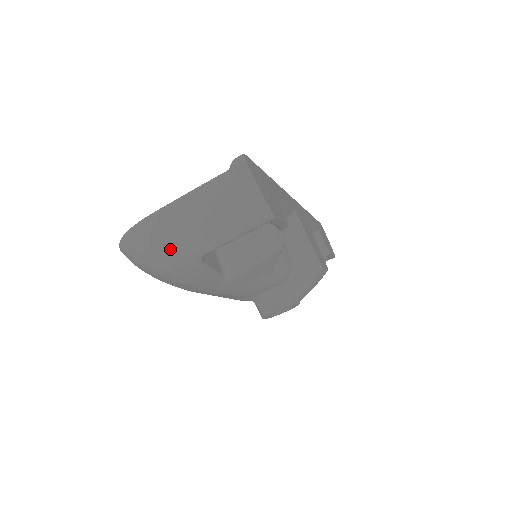
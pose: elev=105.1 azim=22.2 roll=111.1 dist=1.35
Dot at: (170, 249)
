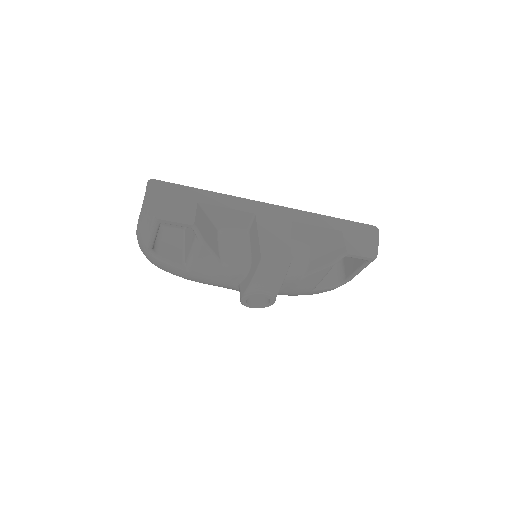
Dot at: (142, 247)
